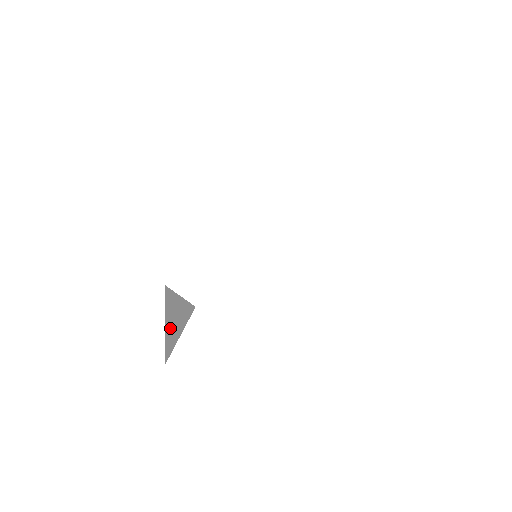
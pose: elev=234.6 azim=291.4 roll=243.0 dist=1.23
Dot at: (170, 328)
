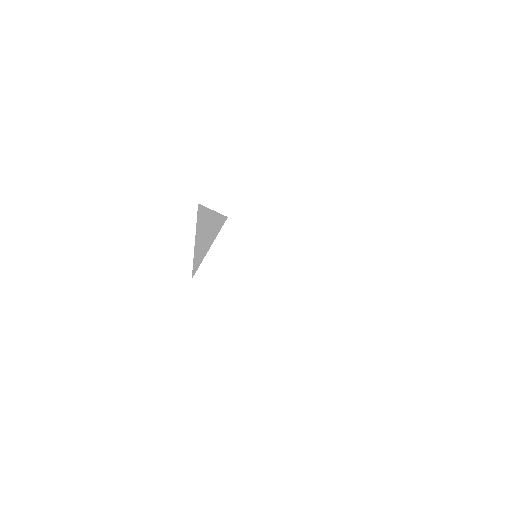
Dot at: (199, 246)
